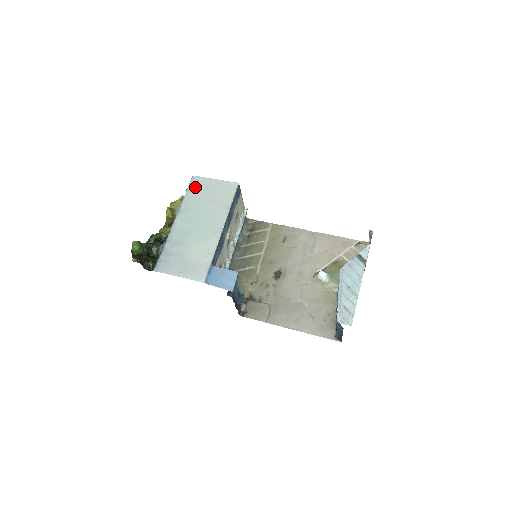
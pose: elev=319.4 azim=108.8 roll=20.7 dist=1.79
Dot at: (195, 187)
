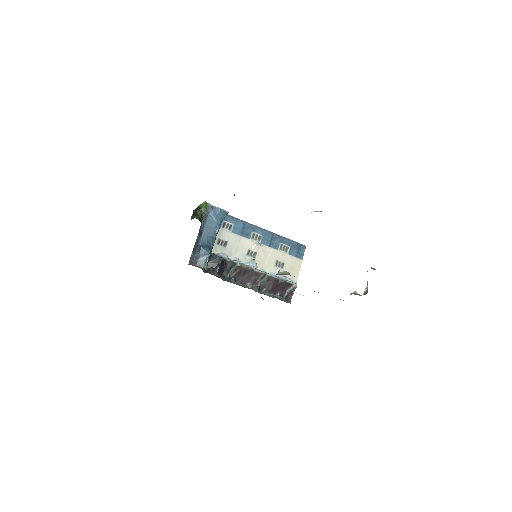
Dot at: occluded
